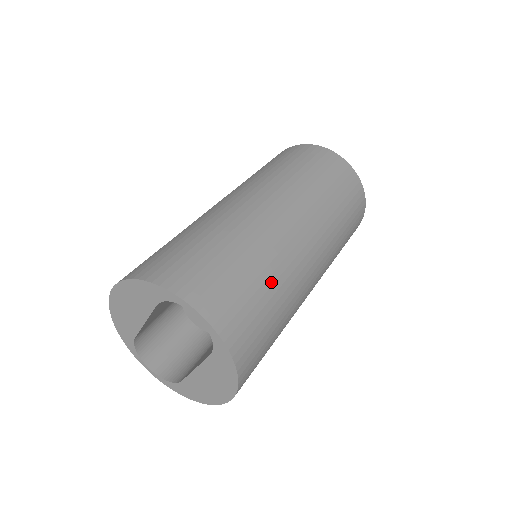
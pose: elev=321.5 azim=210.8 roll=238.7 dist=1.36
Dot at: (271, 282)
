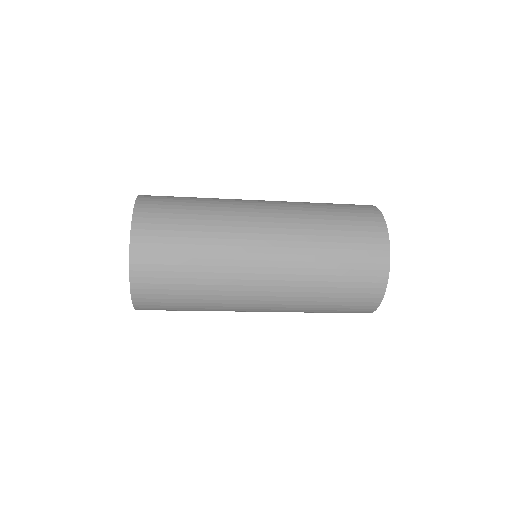
Dot at: occluded
